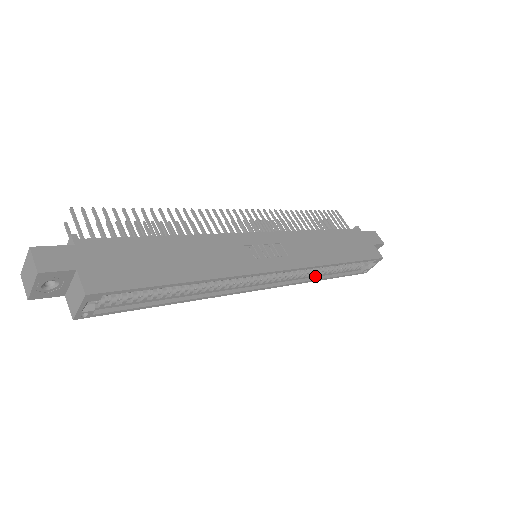
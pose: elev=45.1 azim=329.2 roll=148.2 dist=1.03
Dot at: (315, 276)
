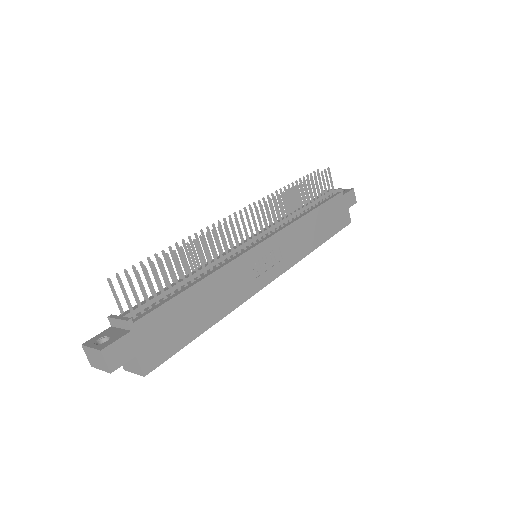
Dot at: occluded
